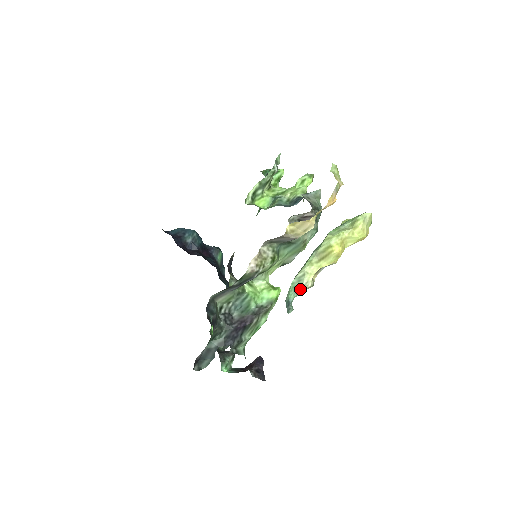
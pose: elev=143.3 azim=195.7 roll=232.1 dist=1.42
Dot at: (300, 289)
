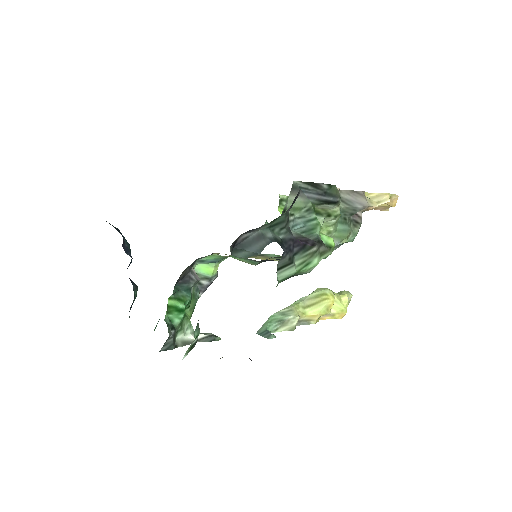
Dot at: (283, 322)
